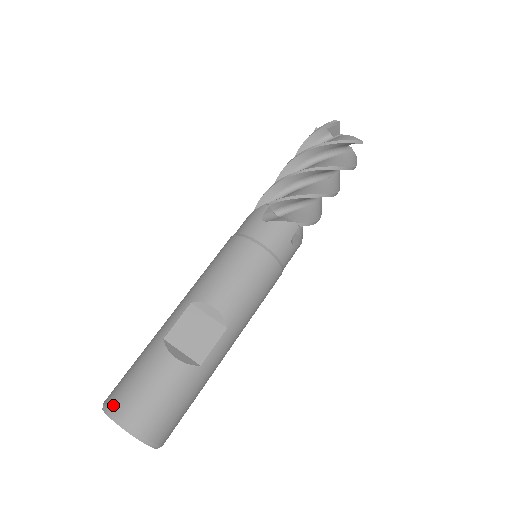
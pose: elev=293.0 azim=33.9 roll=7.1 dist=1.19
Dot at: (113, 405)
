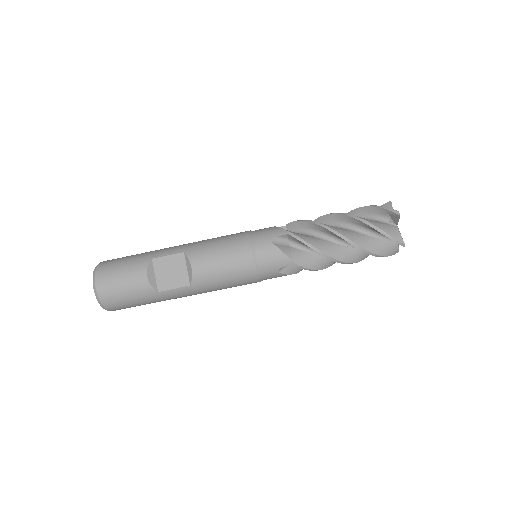
Dot at: (99, 270)
